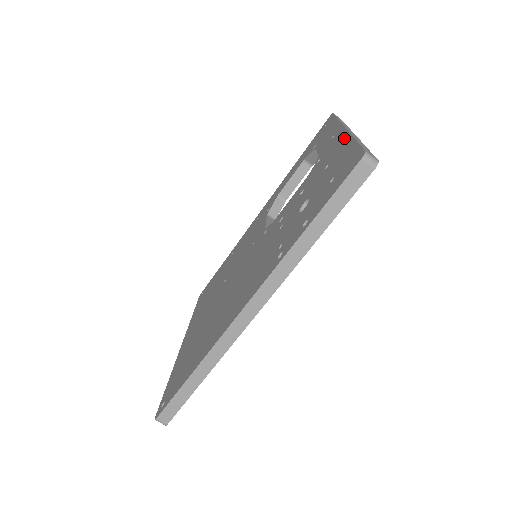
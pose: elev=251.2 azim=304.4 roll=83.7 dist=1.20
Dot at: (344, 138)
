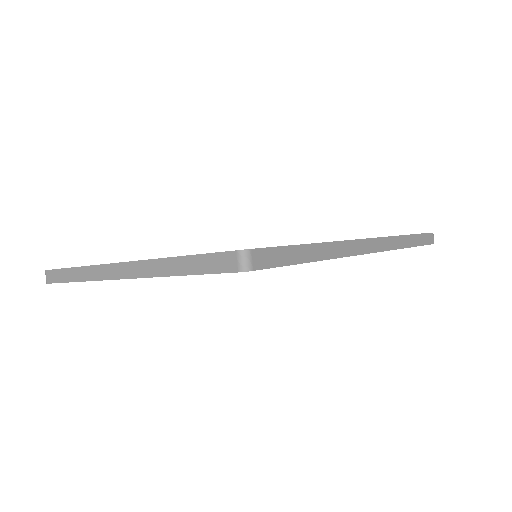
Dot at: occluded
